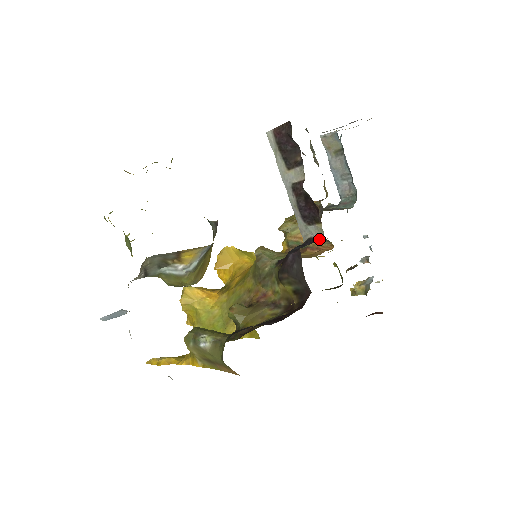
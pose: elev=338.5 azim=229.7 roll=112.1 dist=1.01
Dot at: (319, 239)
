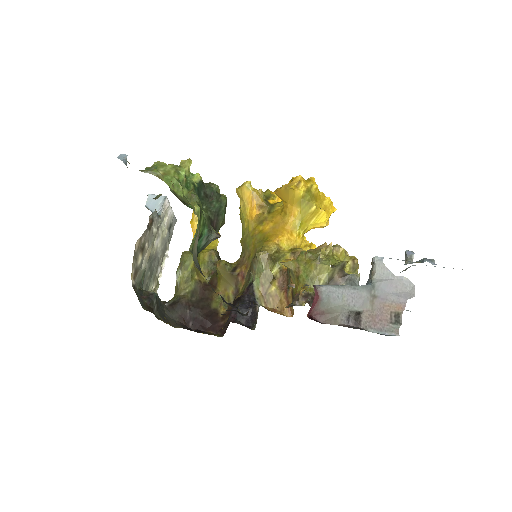
Dot at: occluded
